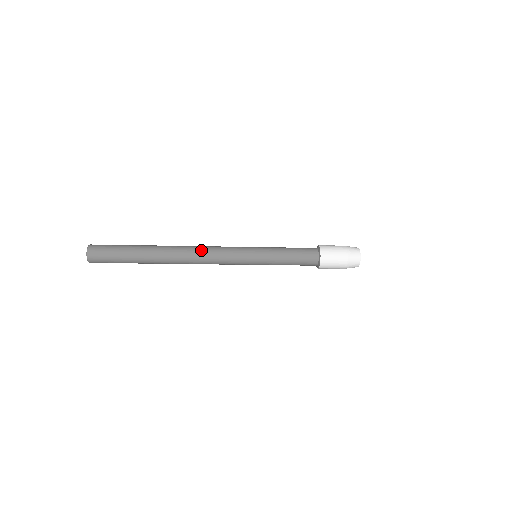
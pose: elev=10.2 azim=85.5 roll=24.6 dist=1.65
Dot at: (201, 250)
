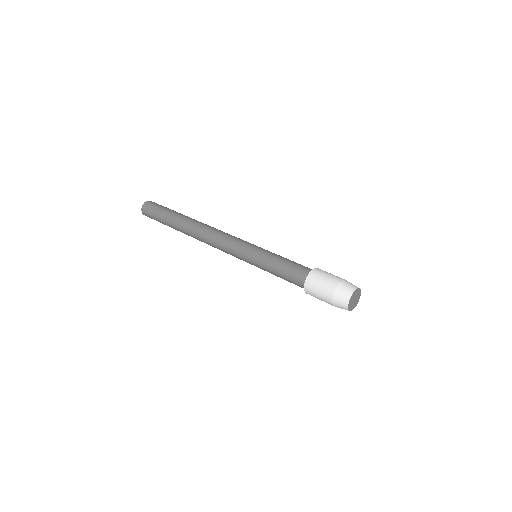
Dot at: (208, 242)
